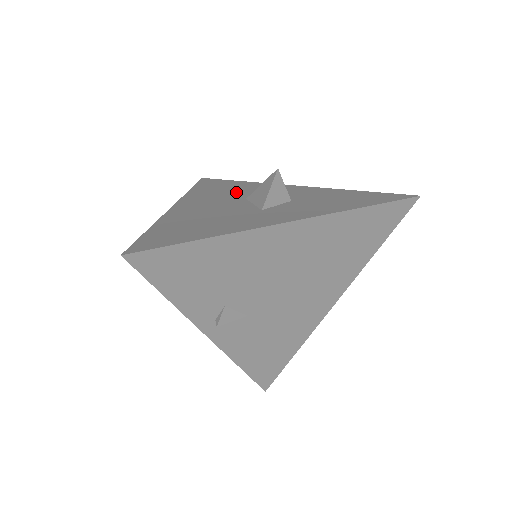
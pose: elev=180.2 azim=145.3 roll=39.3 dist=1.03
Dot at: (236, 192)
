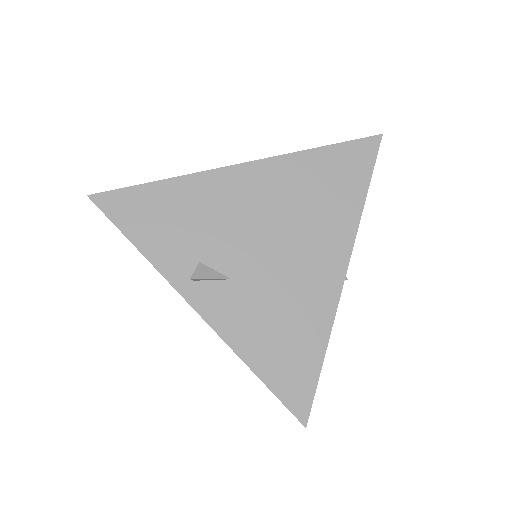
Dot at: occluded
